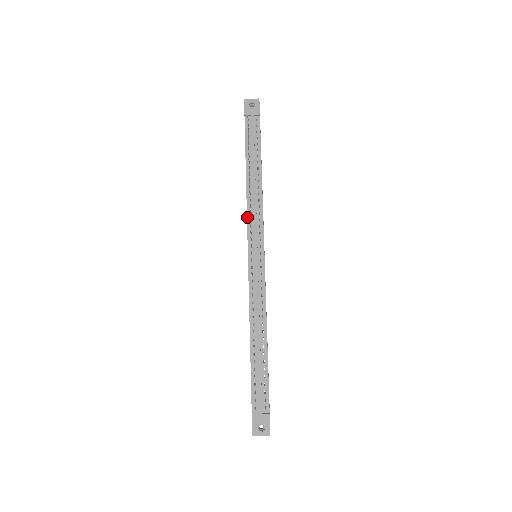
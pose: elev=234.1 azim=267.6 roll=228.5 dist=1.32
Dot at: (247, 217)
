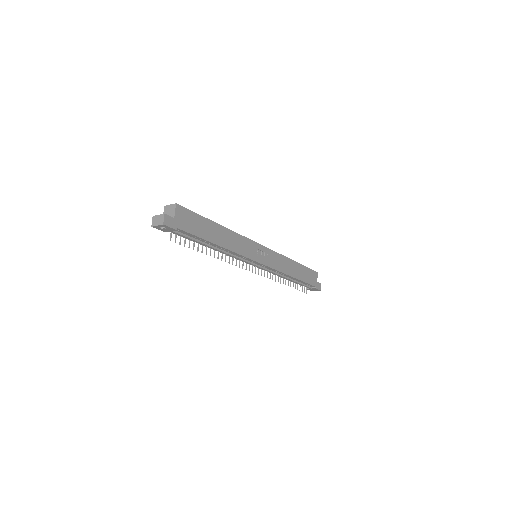
Dot at: (233, 258)
